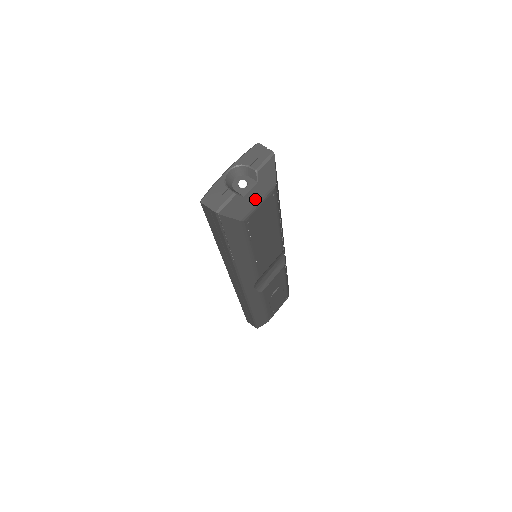
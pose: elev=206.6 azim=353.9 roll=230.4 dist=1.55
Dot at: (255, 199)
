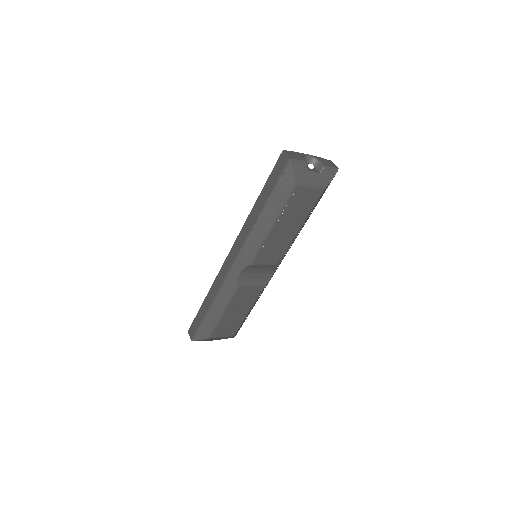
Dot at: (312, 180)
